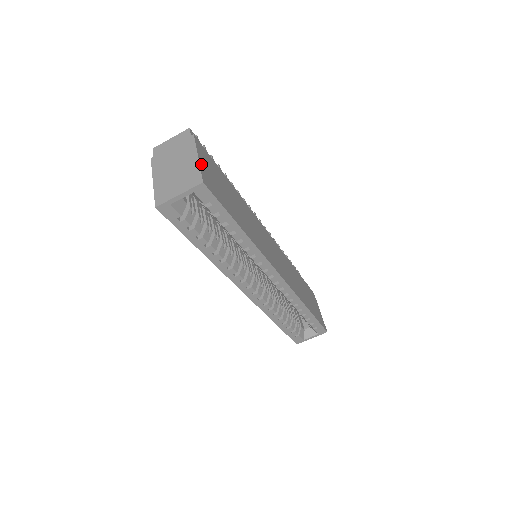
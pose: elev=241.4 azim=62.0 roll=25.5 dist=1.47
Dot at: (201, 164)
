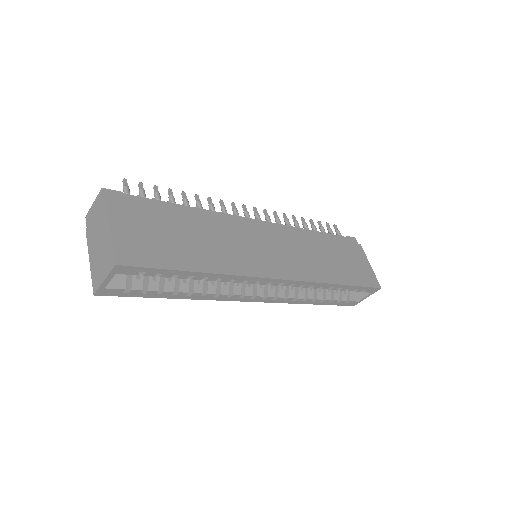
Dot at: (115, 236)
